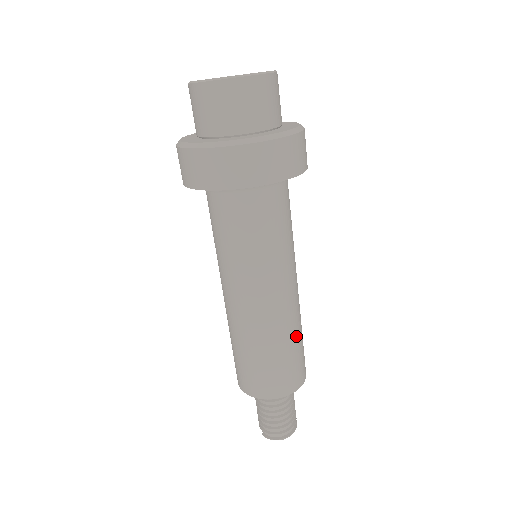
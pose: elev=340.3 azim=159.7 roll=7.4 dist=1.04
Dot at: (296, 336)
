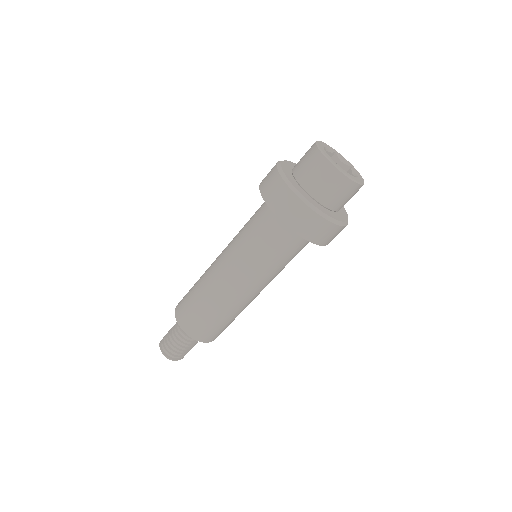
Dot at: (222, 314)
